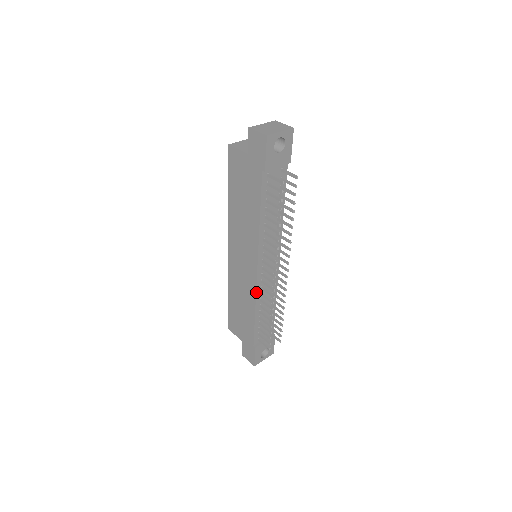
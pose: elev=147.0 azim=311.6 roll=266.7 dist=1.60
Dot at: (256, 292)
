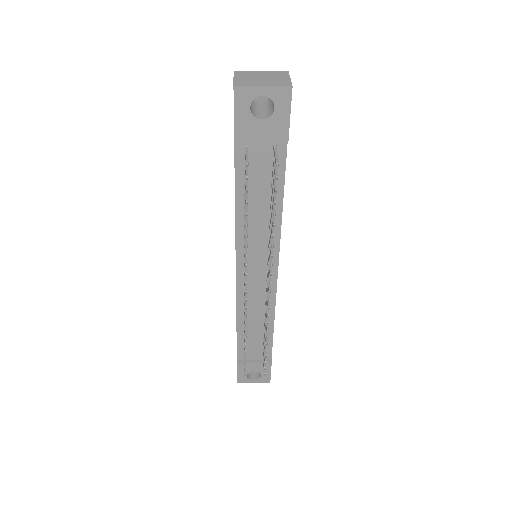
Dot at: (237, 299)
